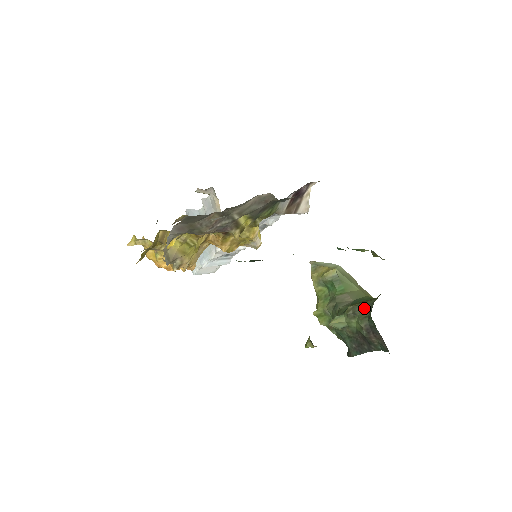
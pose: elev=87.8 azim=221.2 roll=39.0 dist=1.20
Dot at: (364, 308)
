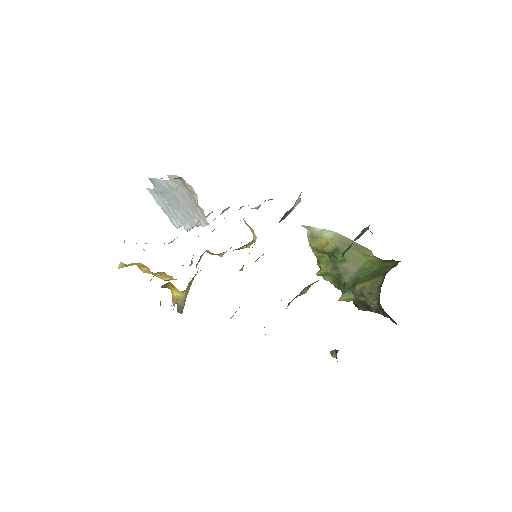
Dot at: (371, 291)
